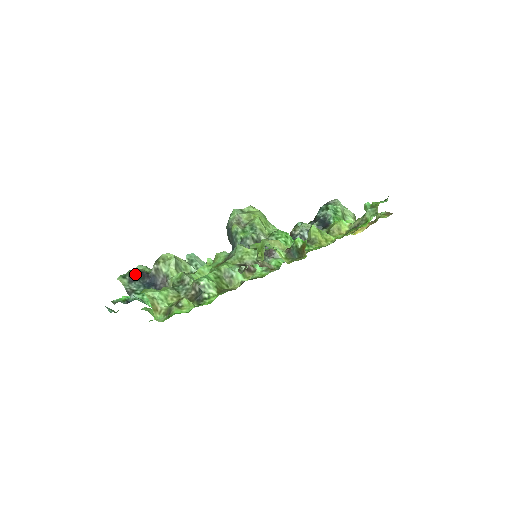
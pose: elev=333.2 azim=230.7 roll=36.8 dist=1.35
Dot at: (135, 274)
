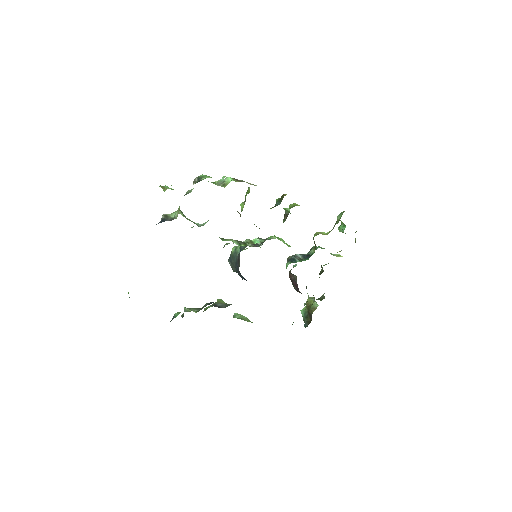
Dot at: occluded
